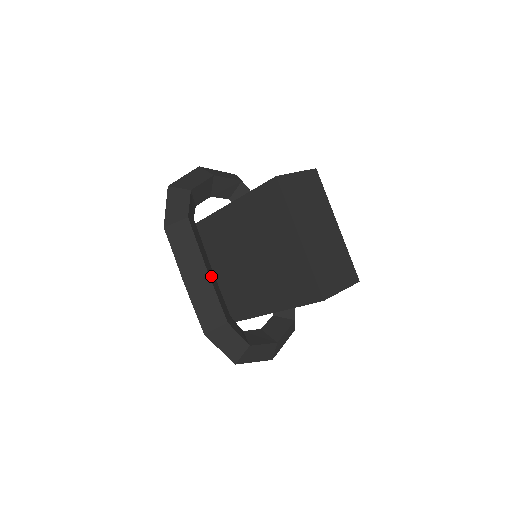
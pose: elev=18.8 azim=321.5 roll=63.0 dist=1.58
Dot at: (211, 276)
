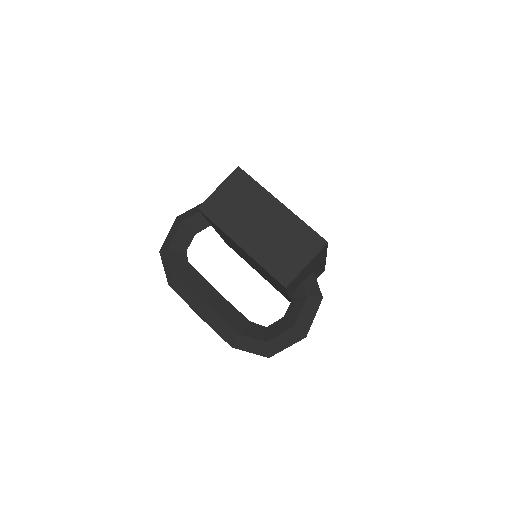
Dot at: (214, 302)
